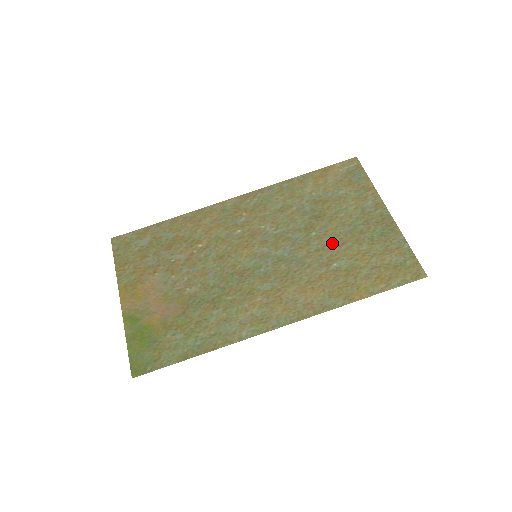
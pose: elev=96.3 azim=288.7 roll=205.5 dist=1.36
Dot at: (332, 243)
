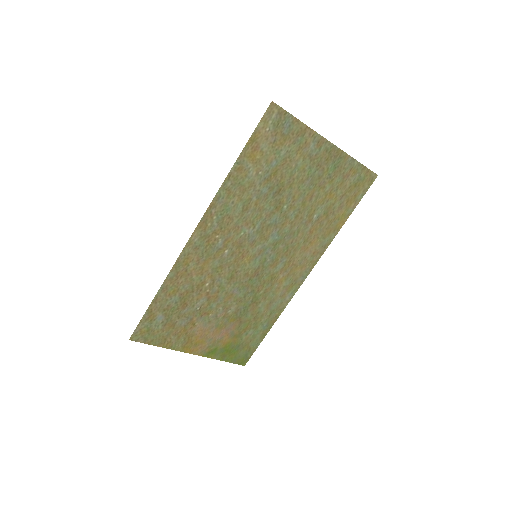
Dot at: (304, 203)
